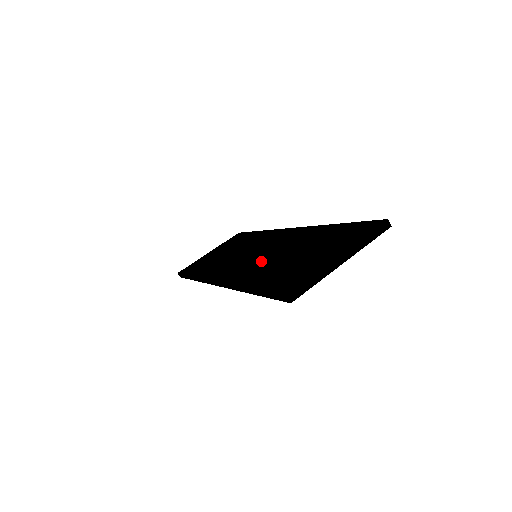
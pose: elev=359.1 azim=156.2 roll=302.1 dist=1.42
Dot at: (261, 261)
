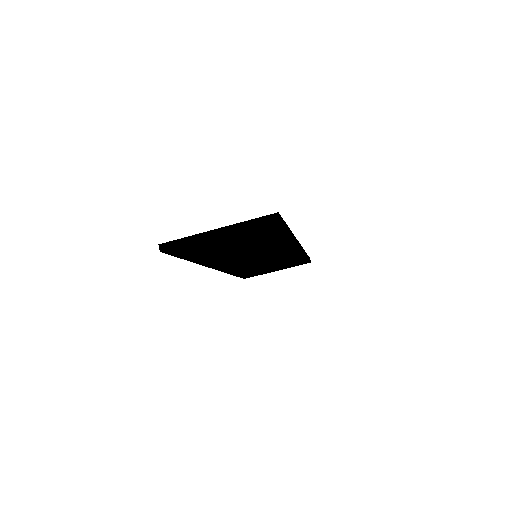
Dot at: occluded
